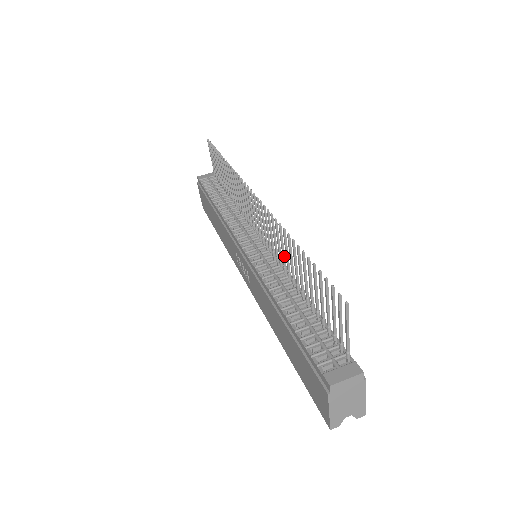
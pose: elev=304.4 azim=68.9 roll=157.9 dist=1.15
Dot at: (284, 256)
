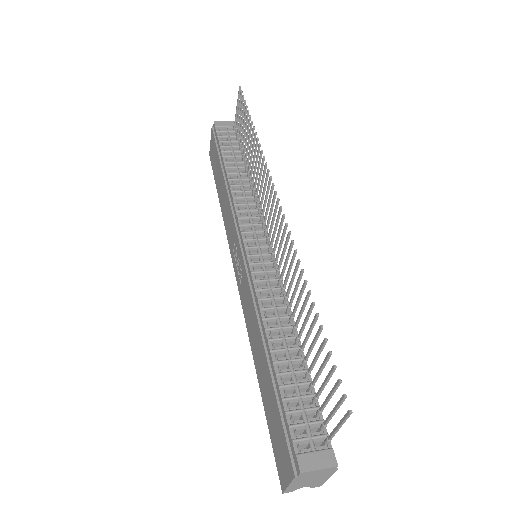
Dot at: (290, 288)
